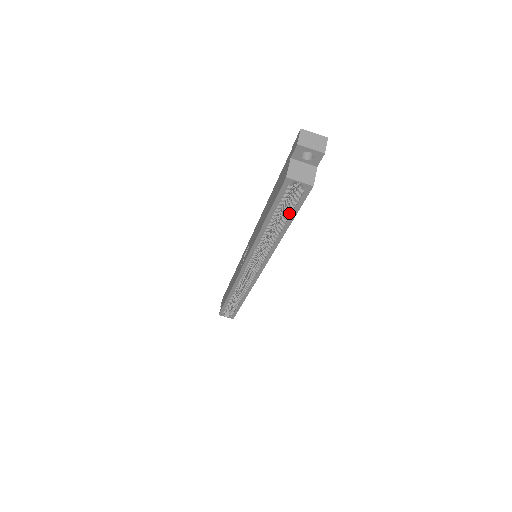
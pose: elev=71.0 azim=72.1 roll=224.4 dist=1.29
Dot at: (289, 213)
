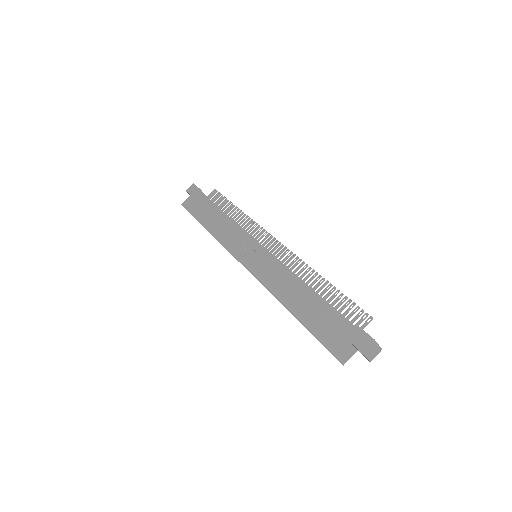
Dot at: occluded
